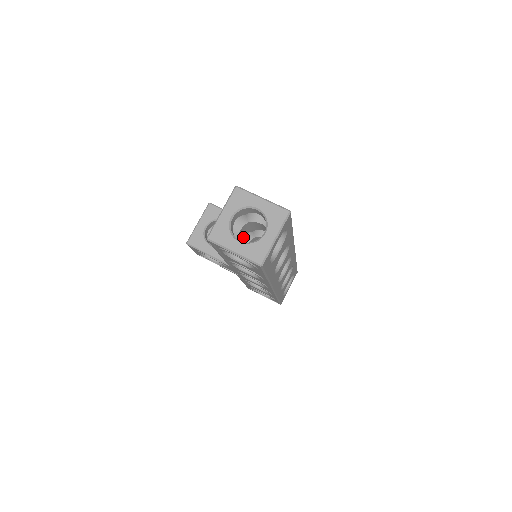
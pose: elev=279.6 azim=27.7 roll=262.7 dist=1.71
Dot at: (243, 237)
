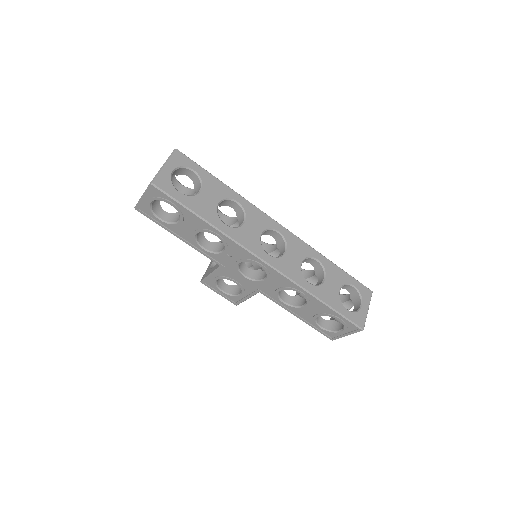
Dot at: occluded
